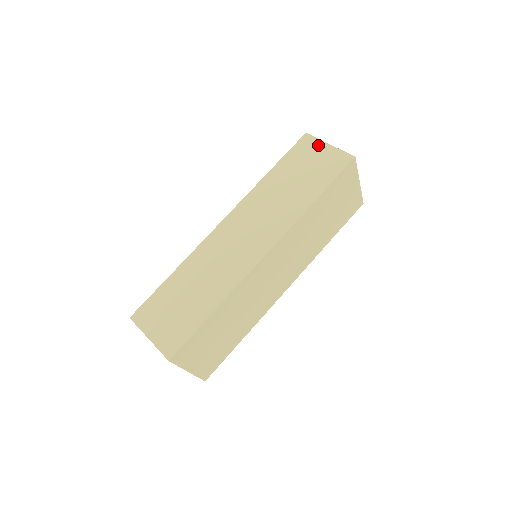
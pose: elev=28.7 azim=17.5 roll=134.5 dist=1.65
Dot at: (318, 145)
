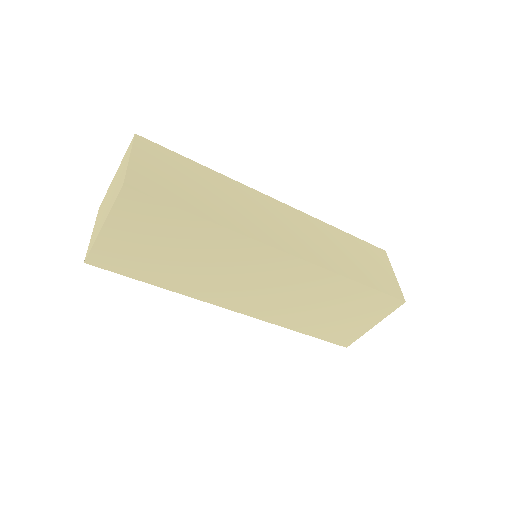
Dot at: (387, 265)
